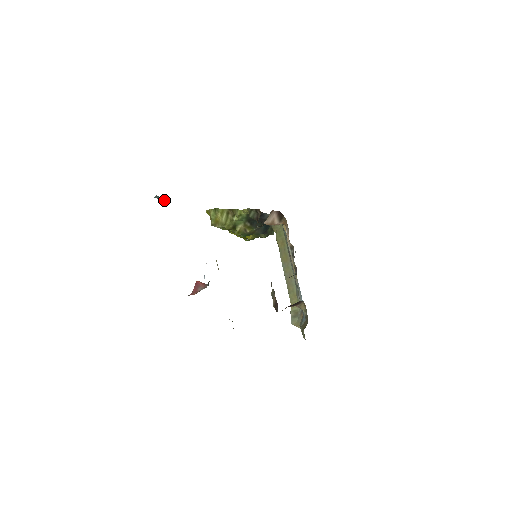
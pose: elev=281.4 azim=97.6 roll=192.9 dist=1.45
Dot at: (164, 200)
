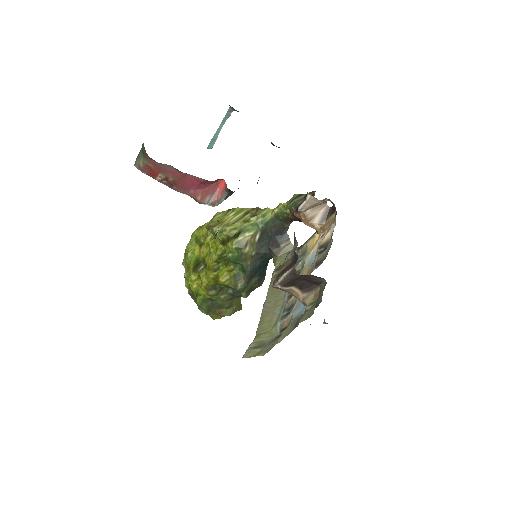
Dot at: (212, 143)
